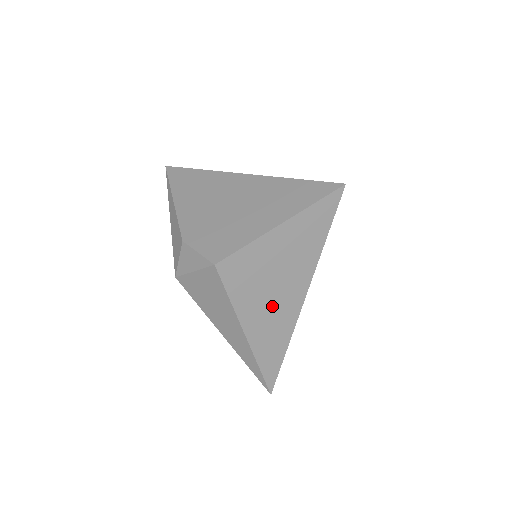
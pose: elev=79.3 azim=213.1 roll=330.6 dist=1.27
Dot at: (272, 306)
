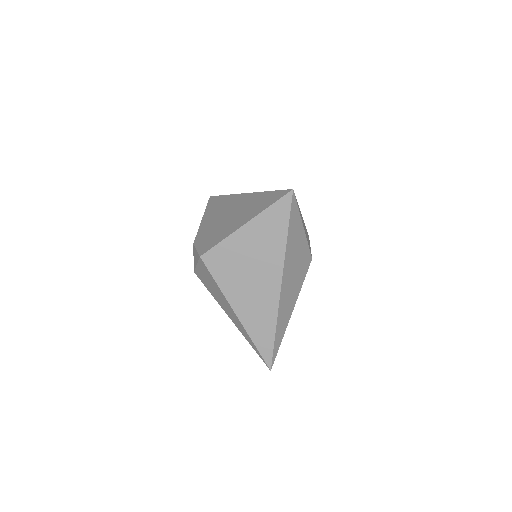
Dot at: (253, 291)
